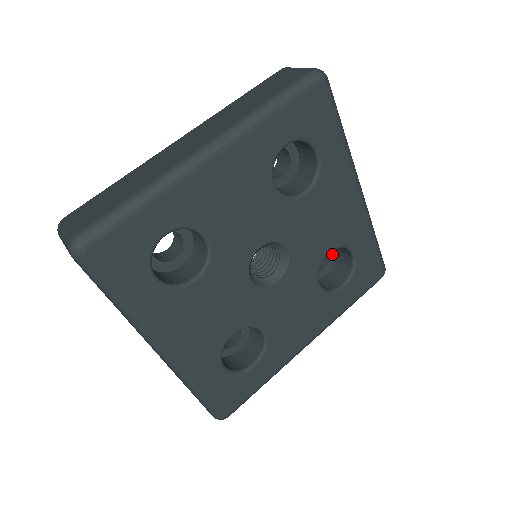
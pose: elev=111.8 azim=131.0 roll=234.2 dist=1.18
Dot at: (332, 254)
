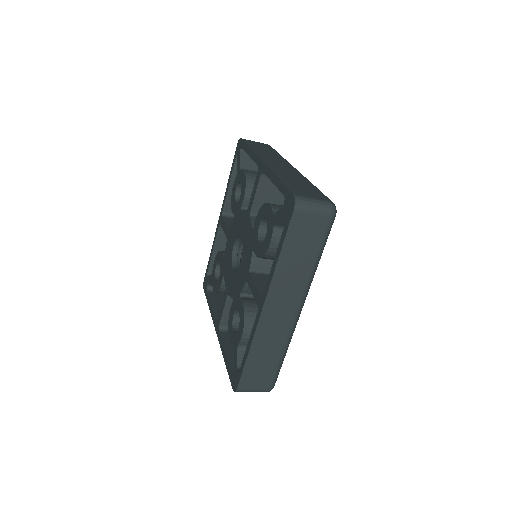
Dot at: occluded
